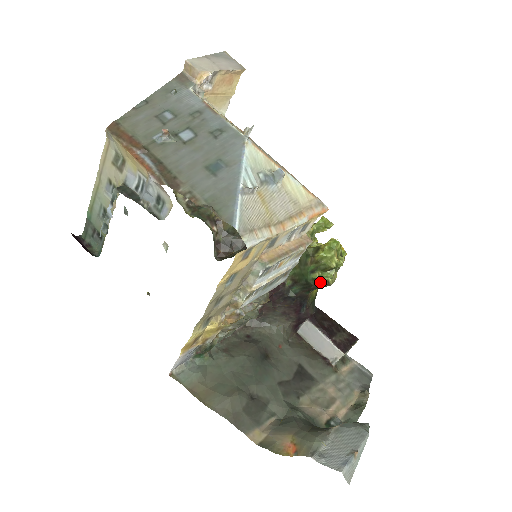
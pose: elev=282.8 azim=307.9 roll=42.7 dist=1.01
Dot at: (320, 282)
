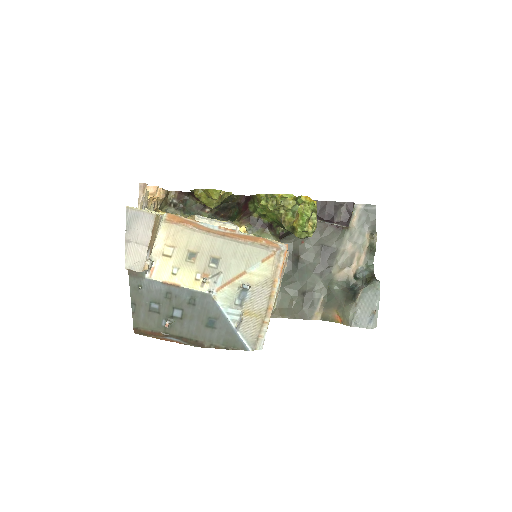
Dot at: (307, 237)
